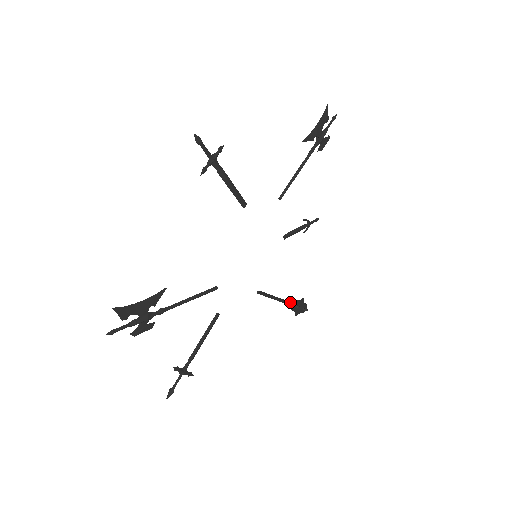
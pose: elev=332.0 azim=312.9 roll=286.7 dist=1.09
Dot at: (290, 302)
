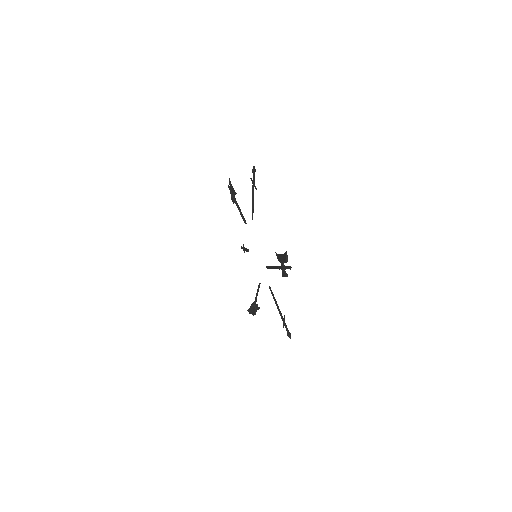
Dot at: (255, 302)
